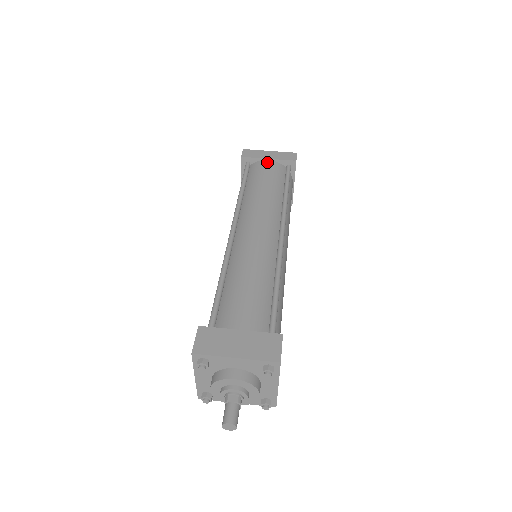
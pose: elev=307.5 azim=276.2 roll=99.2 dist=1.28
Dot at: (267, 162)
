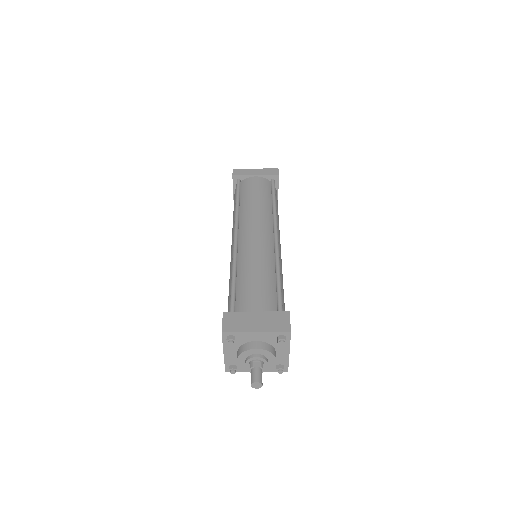
Dot at: (255, 178)
